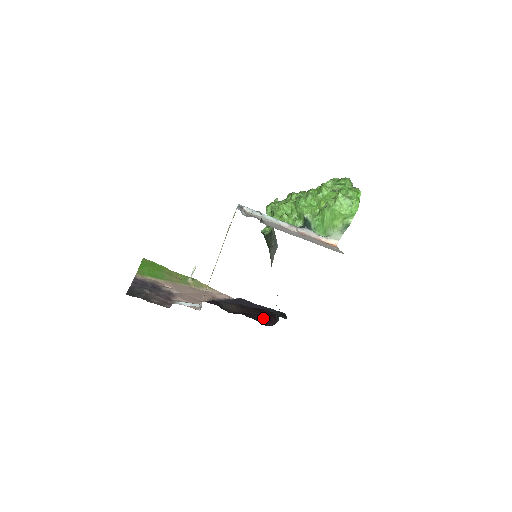
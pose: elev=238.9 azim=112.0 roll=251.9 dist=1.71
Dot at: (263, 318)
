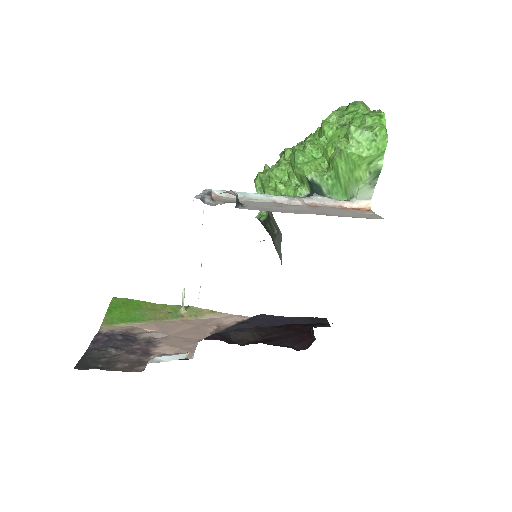
Dot at: (293, 339)
